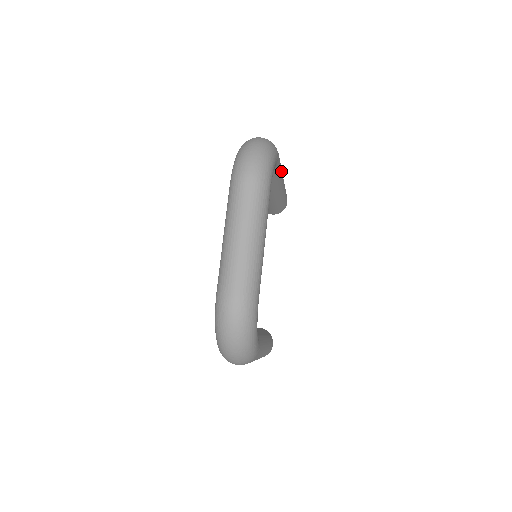
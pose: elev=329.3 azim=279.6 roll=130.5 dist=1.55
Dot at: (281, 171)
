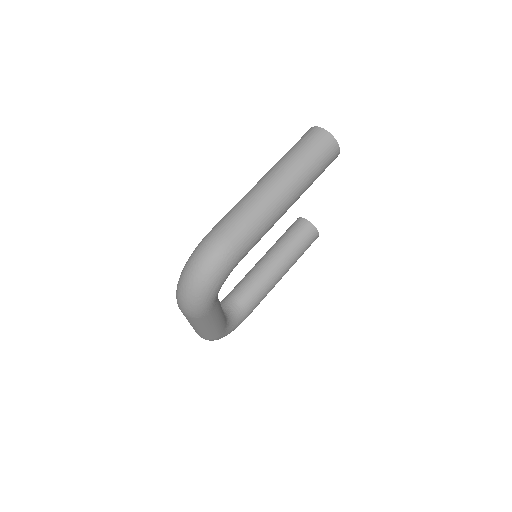
Dot at: (263, 234)
